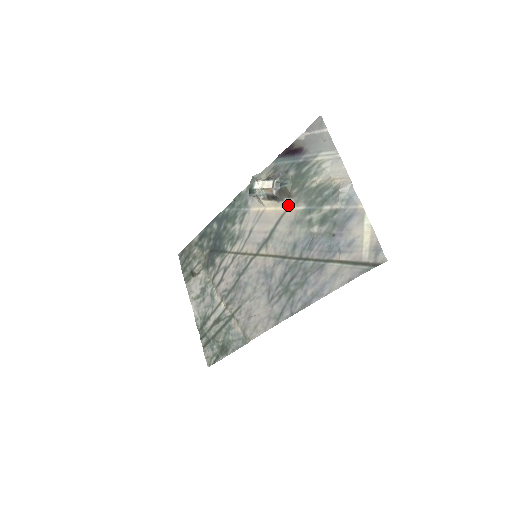
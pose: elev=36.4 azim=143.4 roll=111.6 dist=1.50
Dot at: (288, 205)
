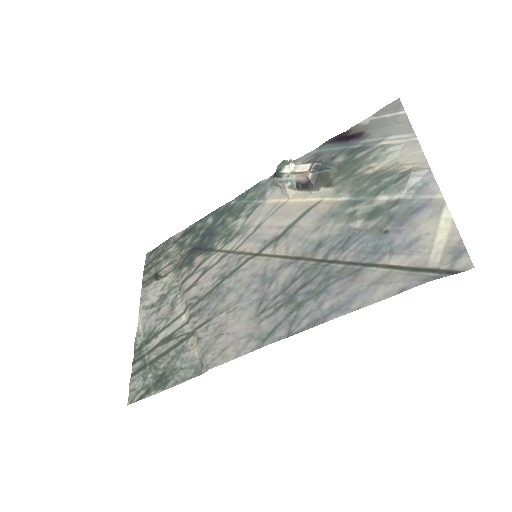
Dot at: (324, 195)
